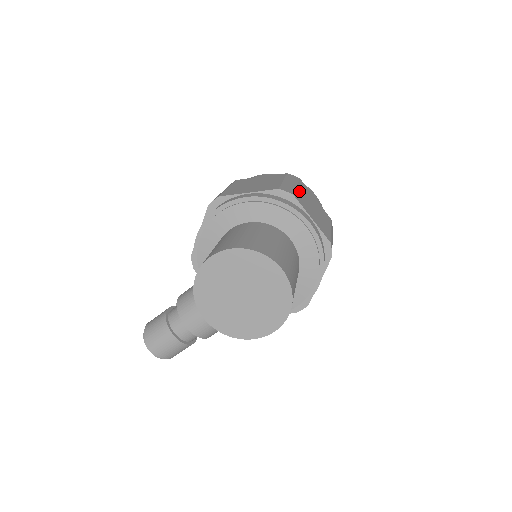
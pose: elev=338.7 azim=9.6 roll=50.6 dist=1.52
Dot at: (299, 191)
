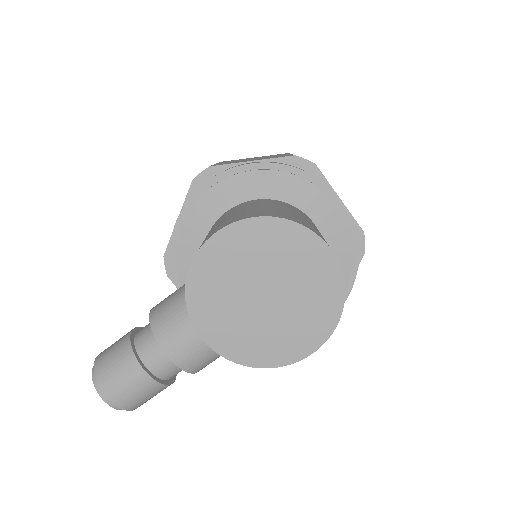
Dot at: occluded
